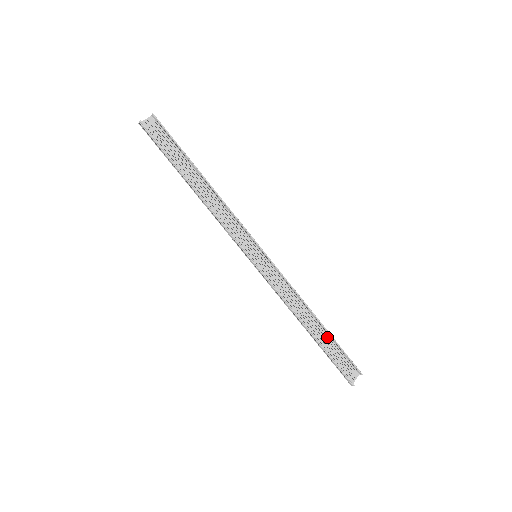
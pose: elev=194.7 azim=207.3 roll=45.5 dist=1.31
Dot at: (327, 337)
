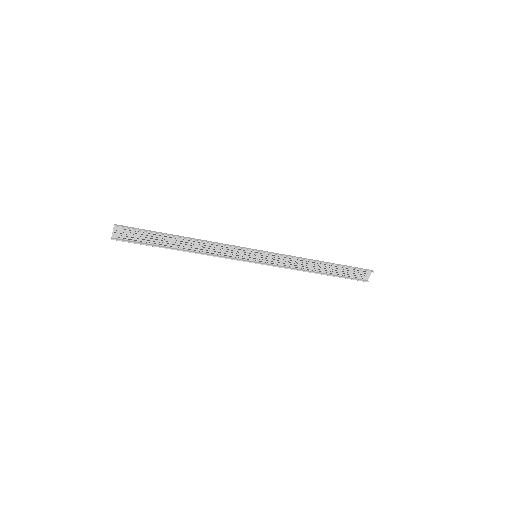
Dot at: (337, 265)
